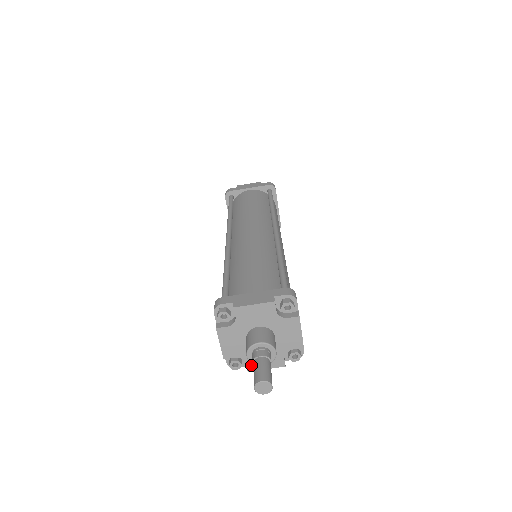
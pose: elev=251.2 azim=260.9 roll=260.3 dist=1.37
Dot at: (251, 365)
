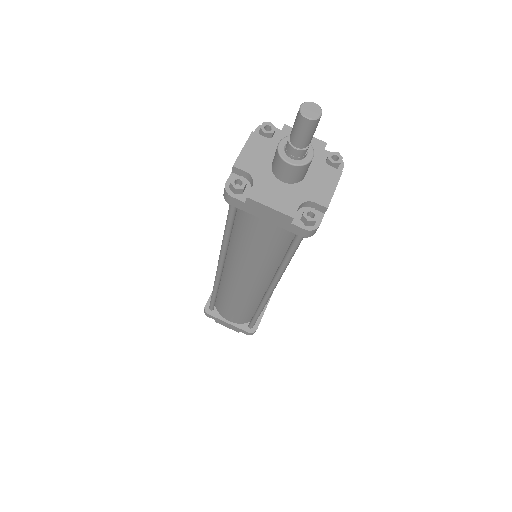
Dot at: (320, 199)
